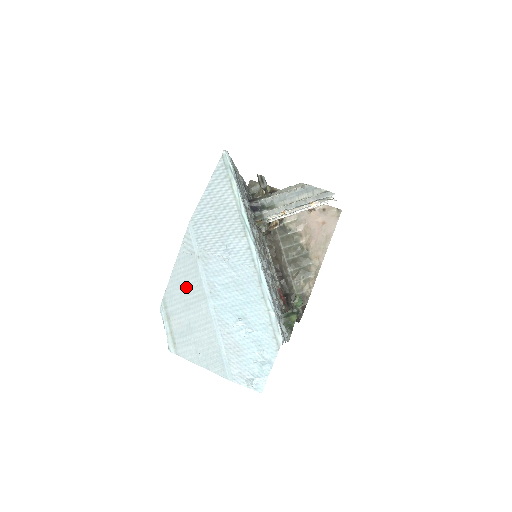
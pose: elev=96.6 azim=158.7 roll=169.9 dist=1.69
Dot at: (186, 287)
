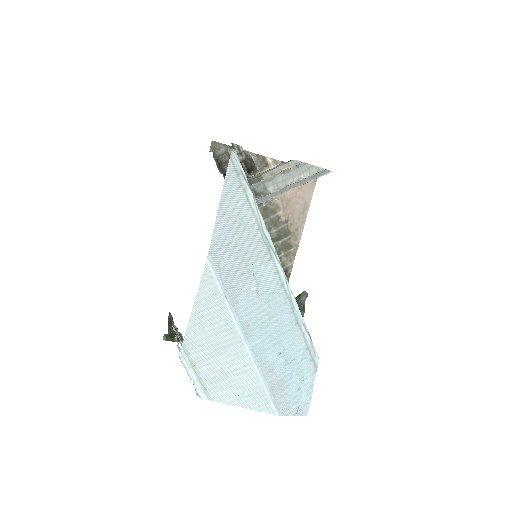
Dot at: (213, 331)
